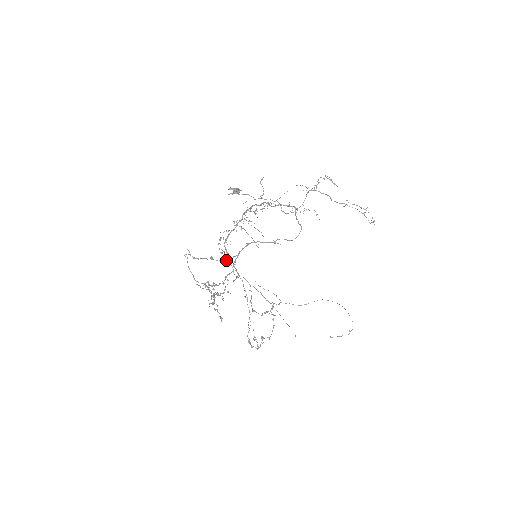
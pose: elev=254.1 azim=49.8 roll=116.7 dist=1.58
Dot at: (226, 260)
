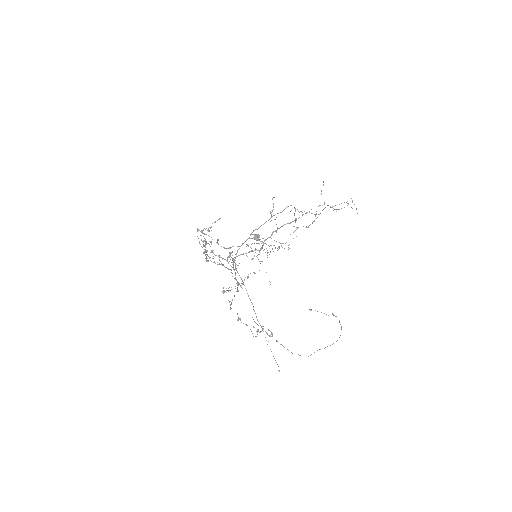
Dot at: (229, 247)
